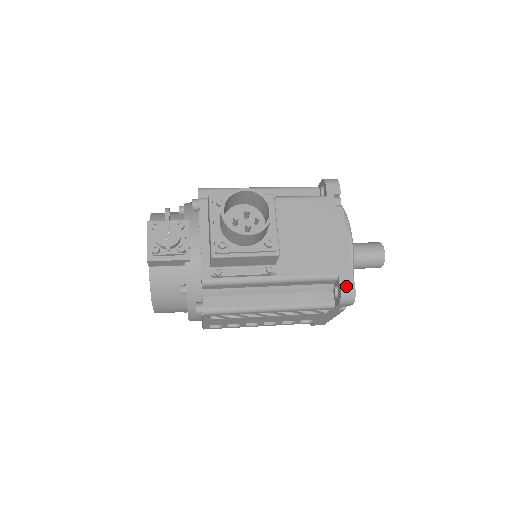
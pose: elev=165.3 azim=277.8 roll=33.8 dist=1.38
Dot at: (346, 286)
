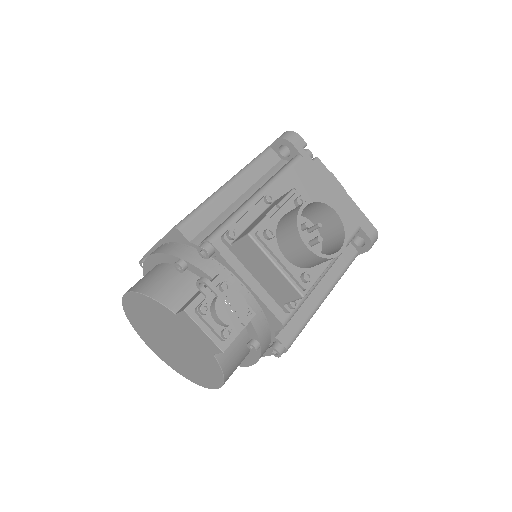
Dot at: (370, 232)
